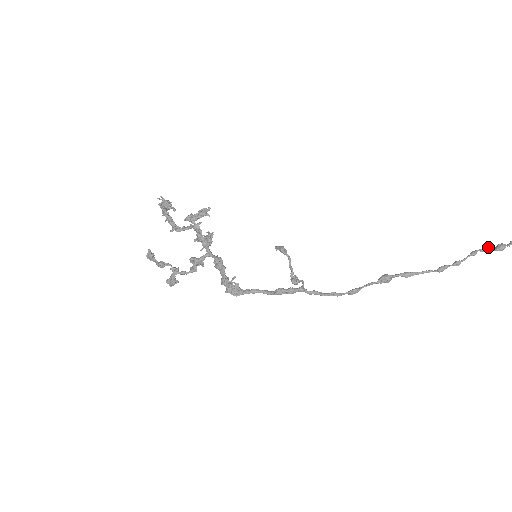
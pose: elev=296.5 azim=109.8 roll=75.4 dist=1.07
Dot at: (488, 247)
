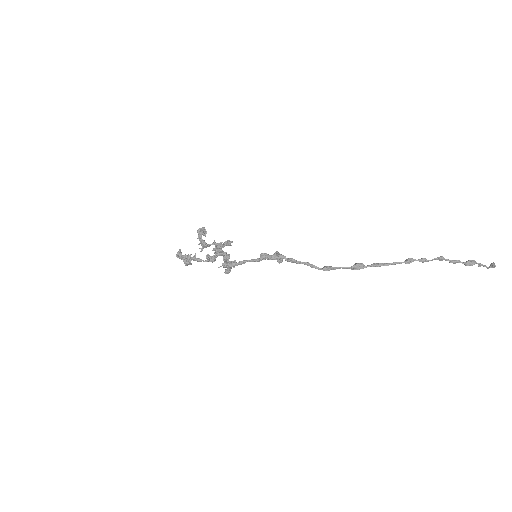
Dot at: (456, 260)
